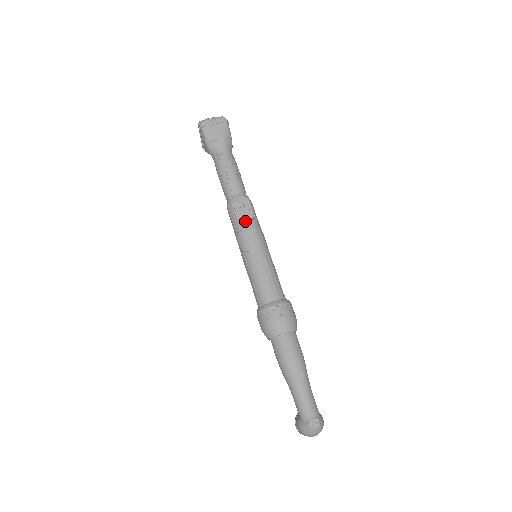
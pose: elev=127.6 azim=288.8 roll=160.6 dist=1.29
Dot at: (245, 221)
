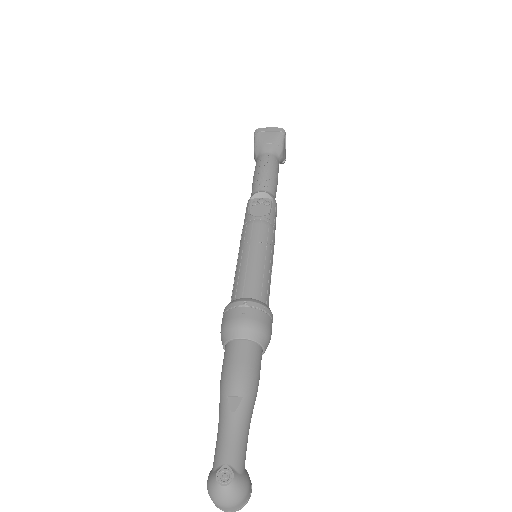
Dot at: (257, 215)
